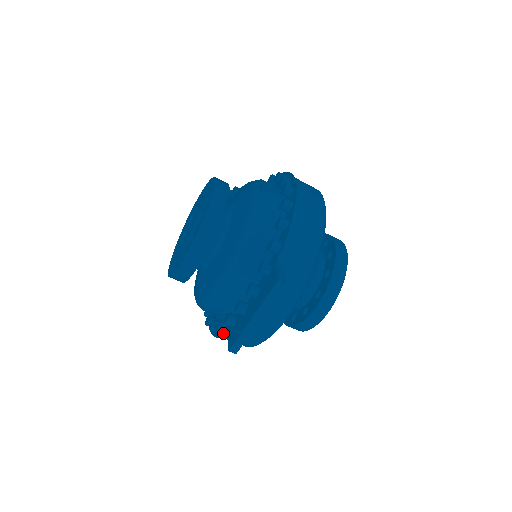
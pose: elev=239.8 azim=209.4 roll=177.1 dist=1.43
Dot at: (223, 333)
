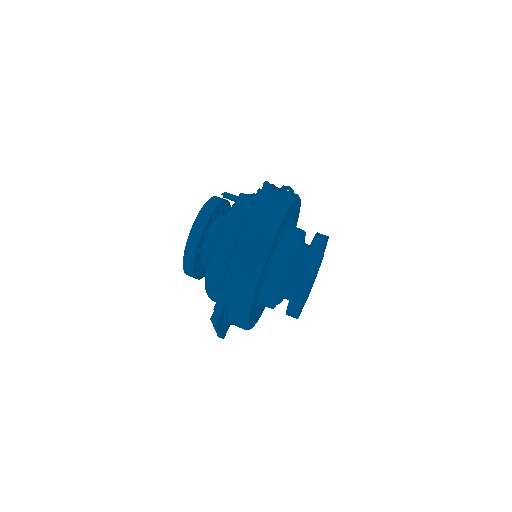
Dot at: occluded
